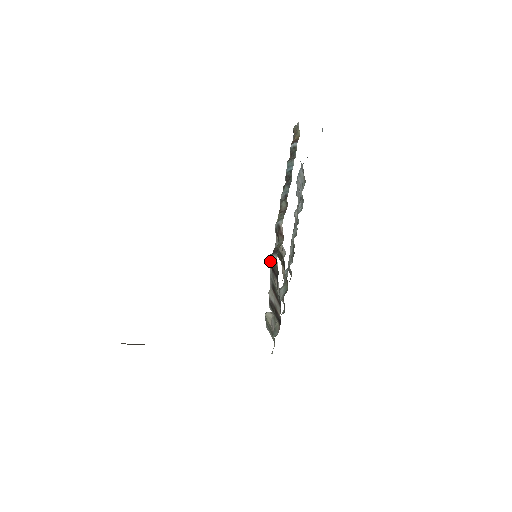
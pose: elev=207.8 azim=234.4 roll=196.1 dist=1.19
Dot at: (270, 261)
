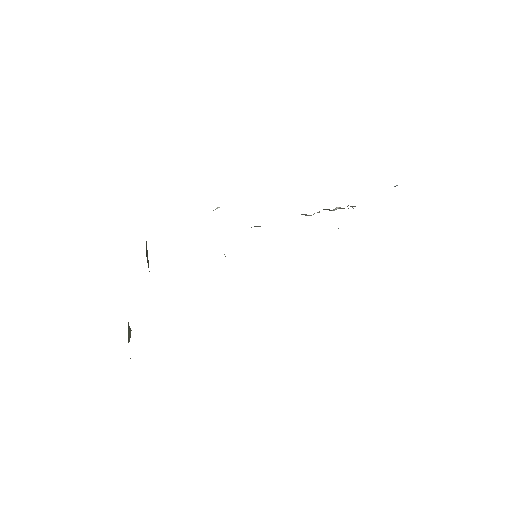
Dot at: occluded
